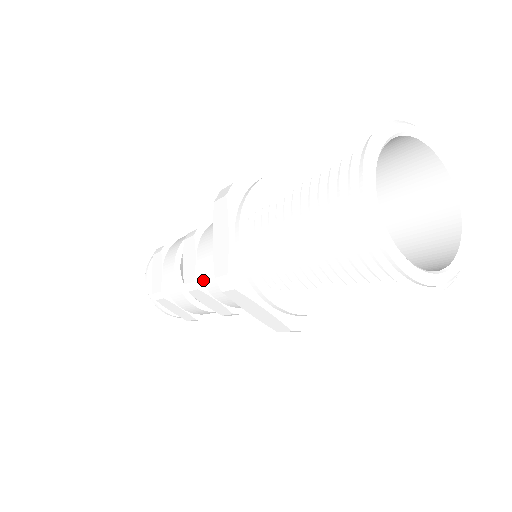
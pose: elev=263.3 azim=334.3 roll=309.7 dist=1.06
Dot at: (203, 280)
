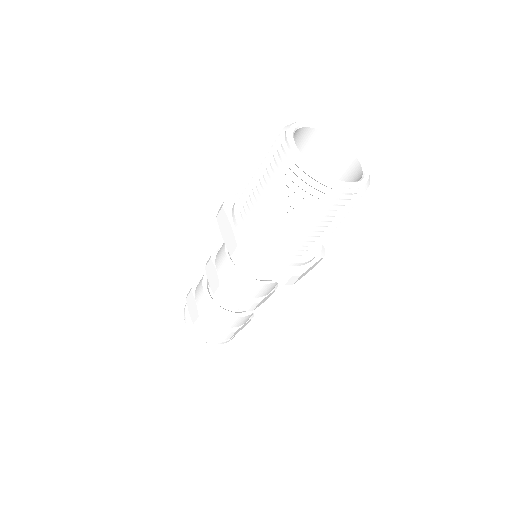
Dot at: (217, 254)
